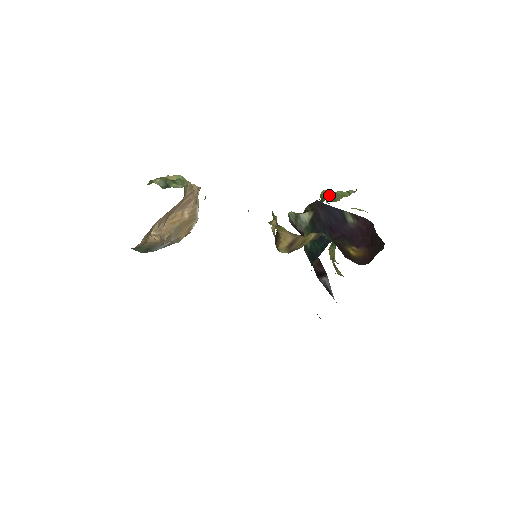
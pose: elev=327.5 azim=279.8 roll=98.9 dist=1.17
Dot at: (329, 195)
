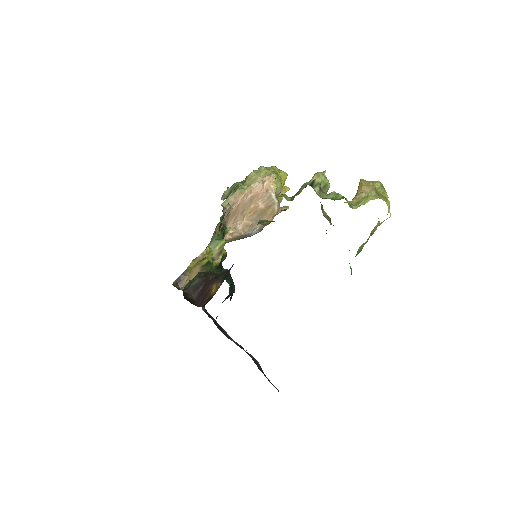
Dot at: occluded
